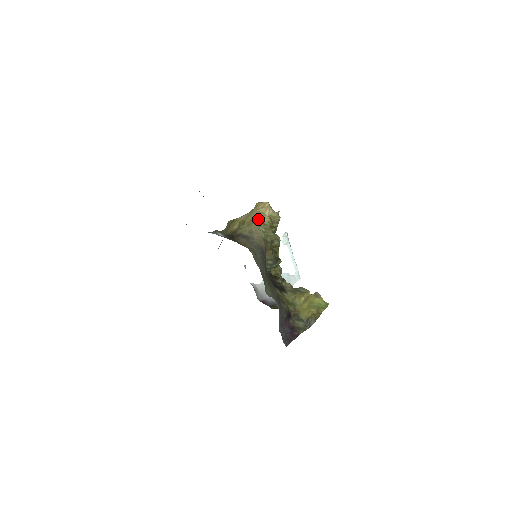
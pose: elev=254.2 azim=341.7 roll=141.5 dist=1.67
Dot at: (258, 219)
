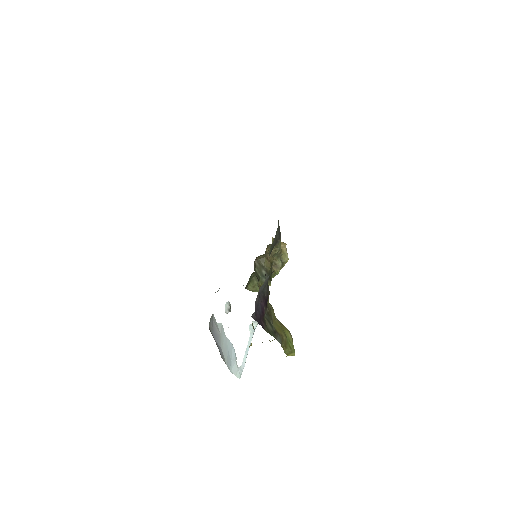
Dot at: occluded
